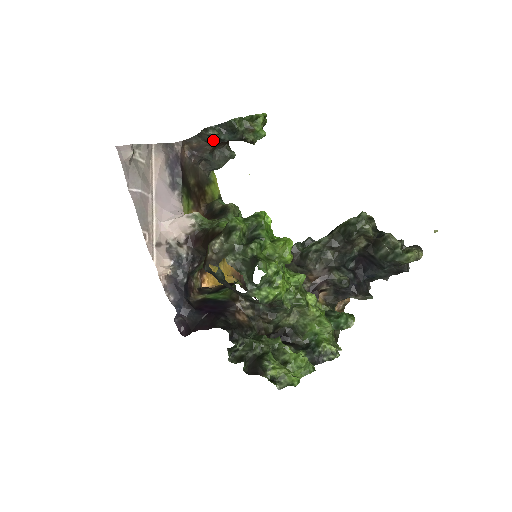
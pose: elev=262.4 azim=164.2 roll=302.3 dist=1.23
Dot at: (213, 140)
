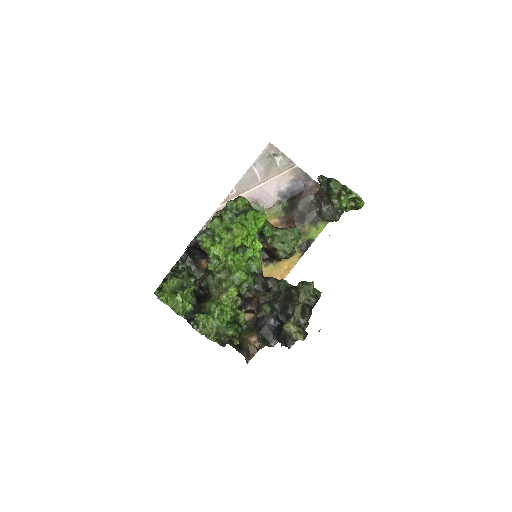
Dot at: (321, 188)
